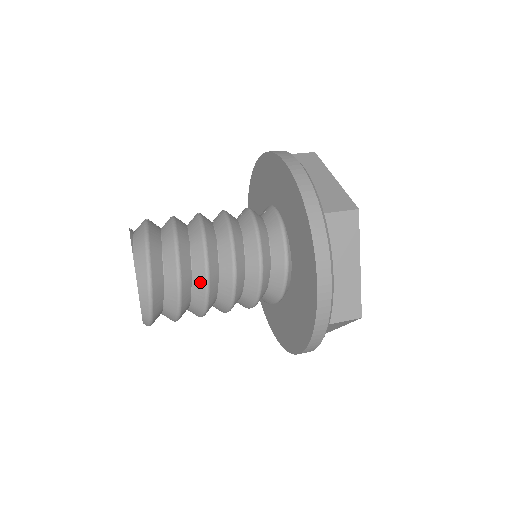
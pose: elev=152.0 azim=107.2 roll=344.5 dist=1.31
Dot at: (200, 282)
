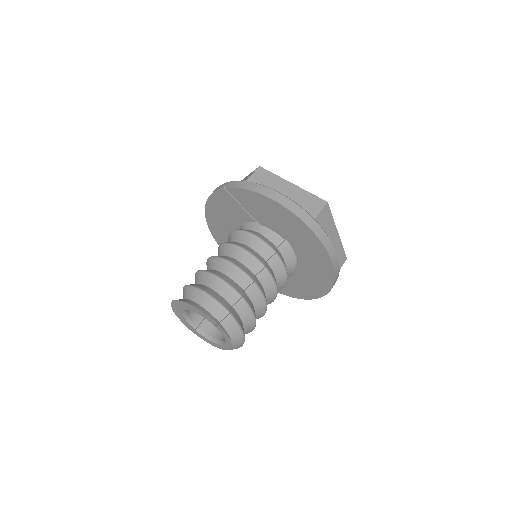
Dot at: occluded
